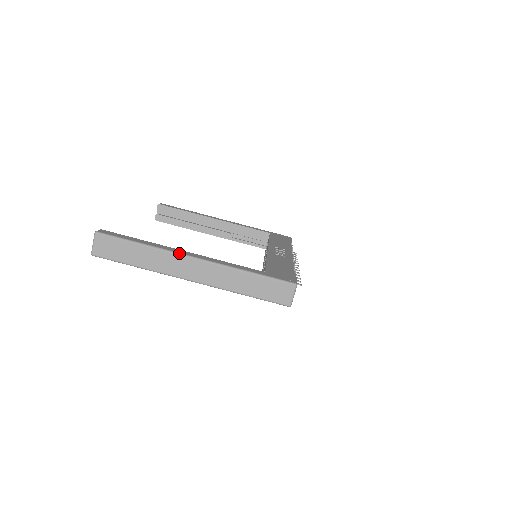
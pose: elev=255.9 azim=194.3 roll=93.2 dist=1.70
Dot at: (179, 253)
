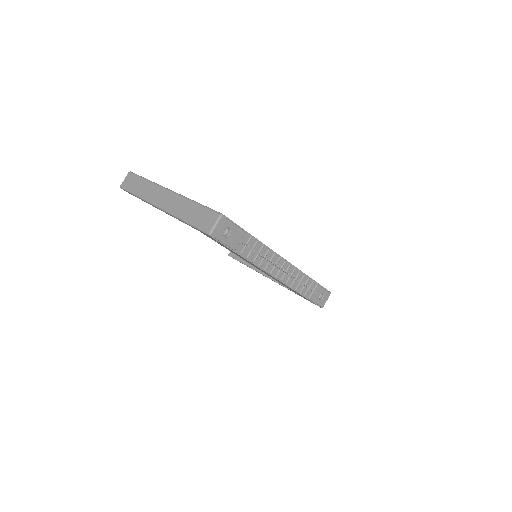
Dot at: (162, 186)
